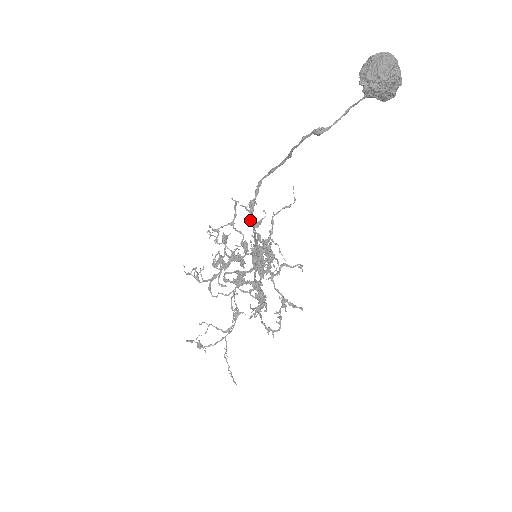
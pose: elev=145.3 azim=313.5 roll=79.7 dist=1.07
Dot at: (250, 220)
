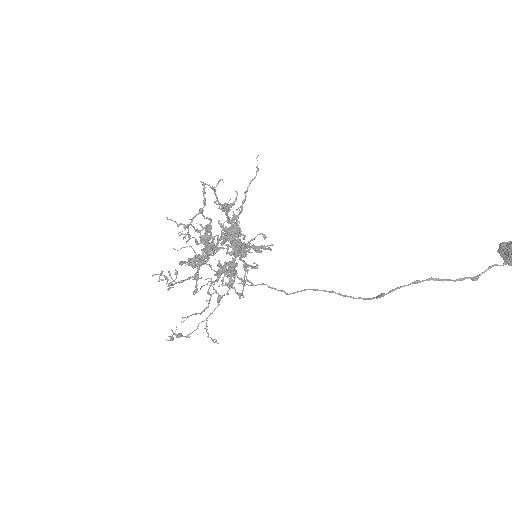
Dot at: (223, 205)
